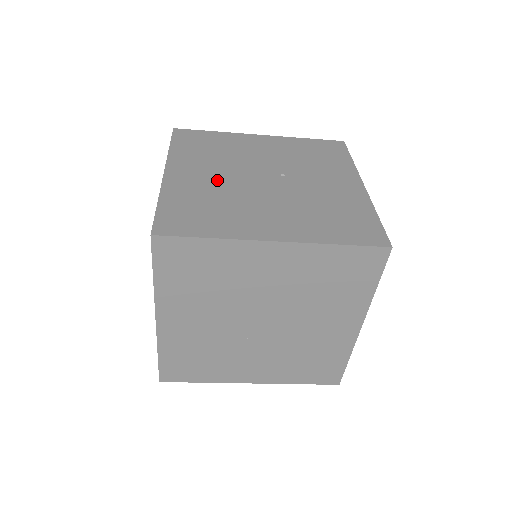
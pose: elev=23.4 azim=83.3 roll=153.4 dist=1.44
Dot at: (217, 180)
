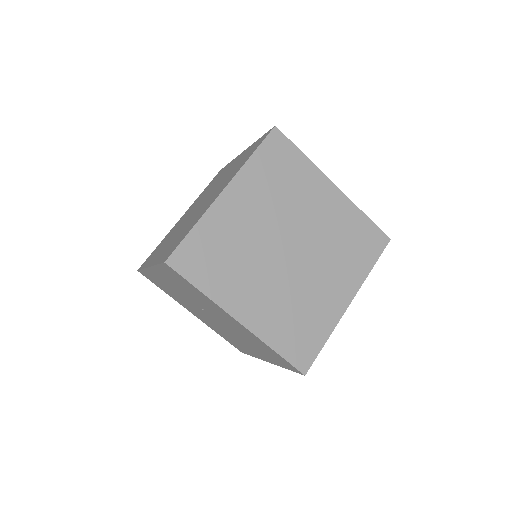
Dot at: occluded
